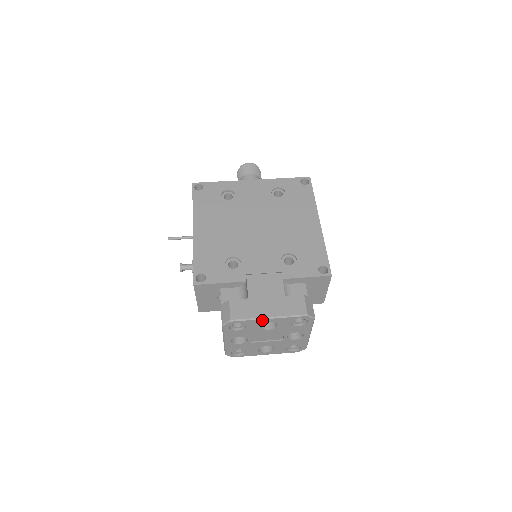
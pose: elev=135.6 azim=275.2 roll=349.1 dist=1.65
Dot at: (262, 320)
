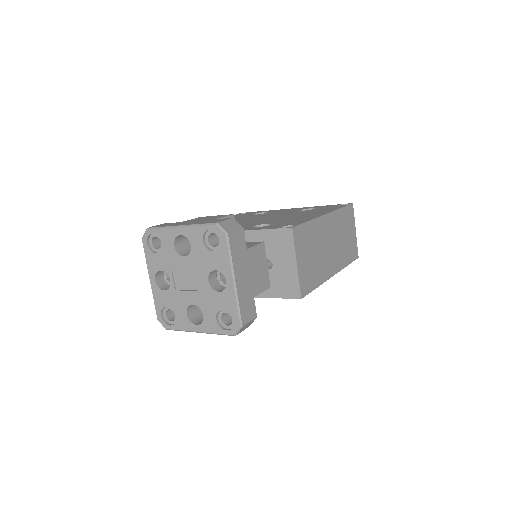
Dot at: (174, 230)
